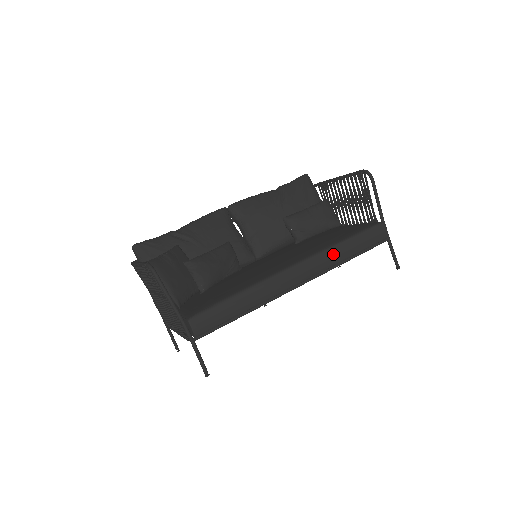
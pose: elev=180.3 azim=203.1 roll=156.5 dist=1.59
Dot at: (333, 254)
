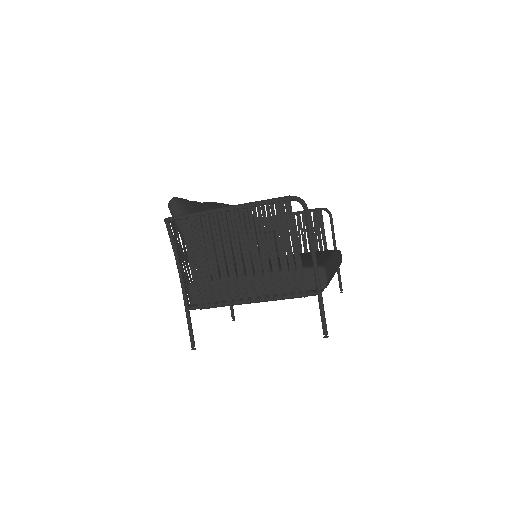
Dot at: (338, 258)
